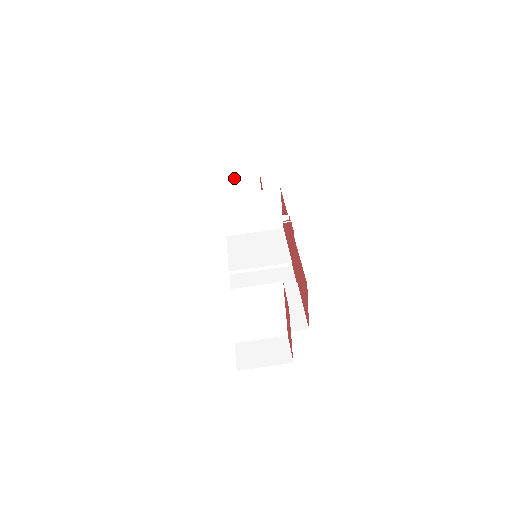
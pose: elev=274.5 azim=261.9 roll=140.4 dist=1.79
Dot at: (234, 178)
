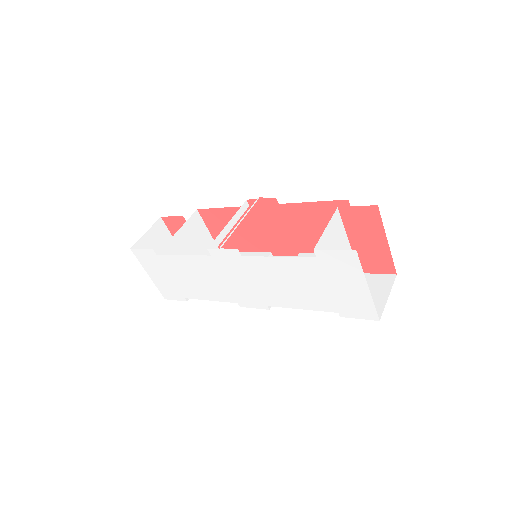
Dot at: (144, 239)
